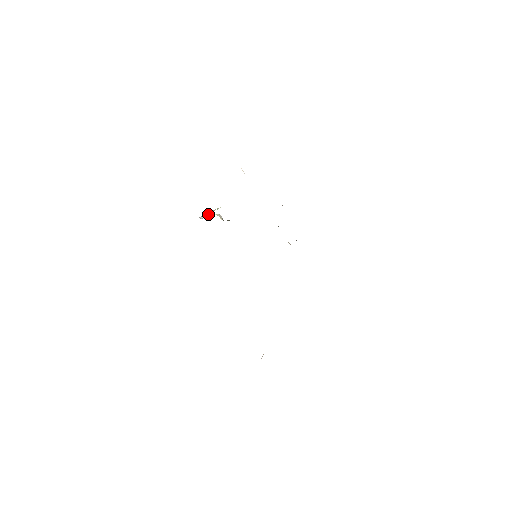
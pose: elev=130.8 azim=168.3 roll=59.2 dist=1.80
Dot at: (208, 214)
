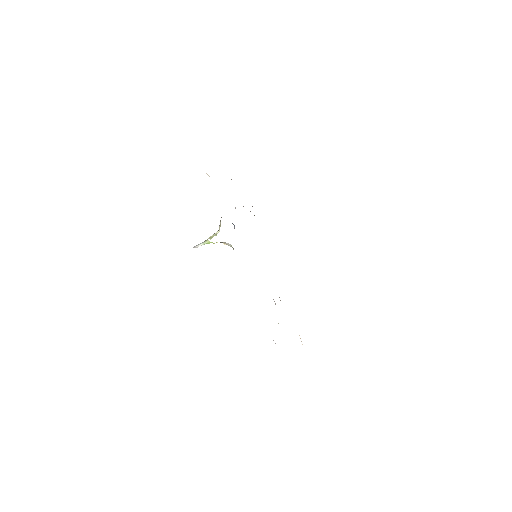
Dot at: (205, 243)
